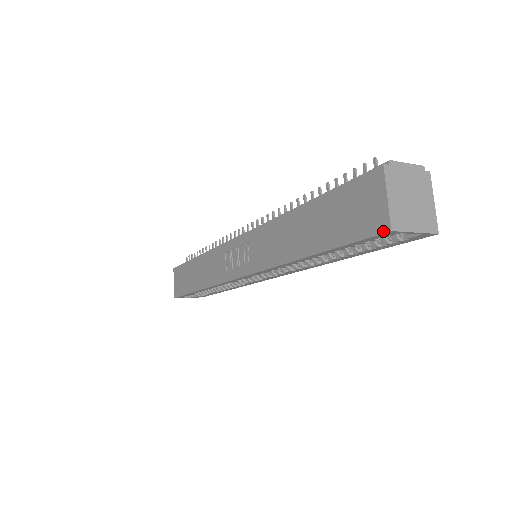
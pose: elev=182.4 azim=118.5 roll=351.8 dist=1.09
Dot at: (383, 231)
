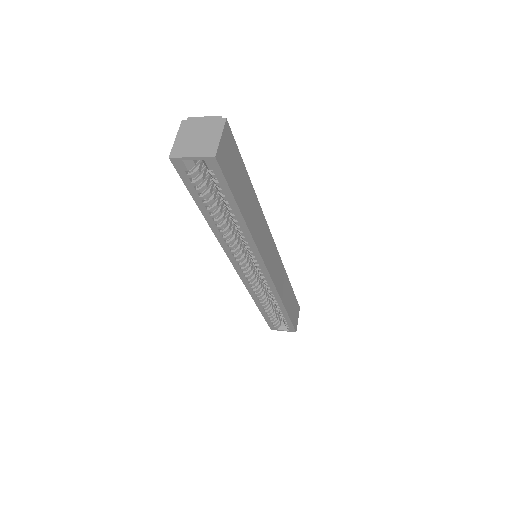
Dot at: (172, 161)
